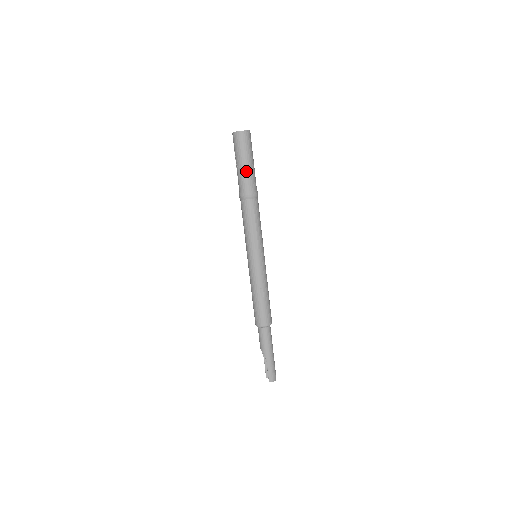
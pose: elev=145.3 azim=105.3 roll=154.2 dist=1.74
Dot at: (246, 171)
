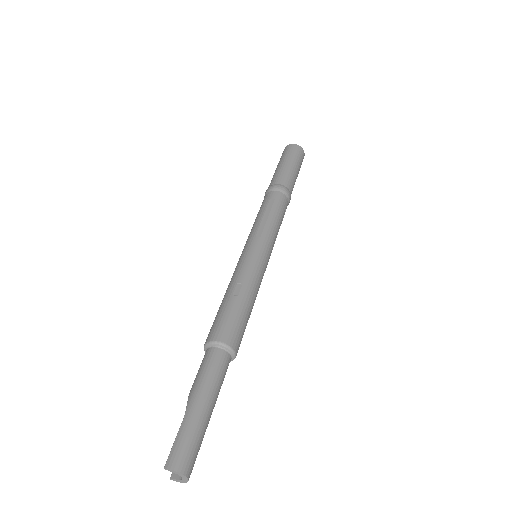
Dot at: (282, 170)
